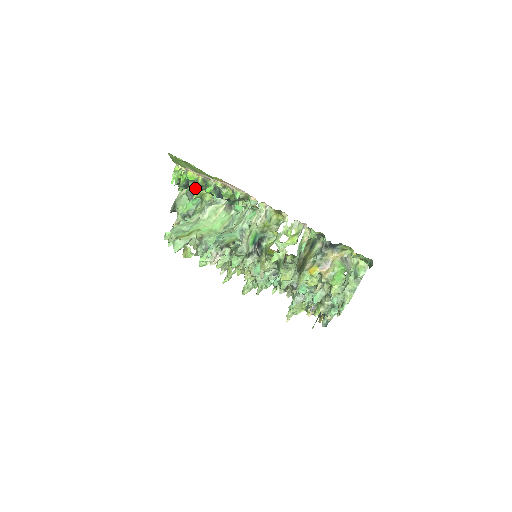
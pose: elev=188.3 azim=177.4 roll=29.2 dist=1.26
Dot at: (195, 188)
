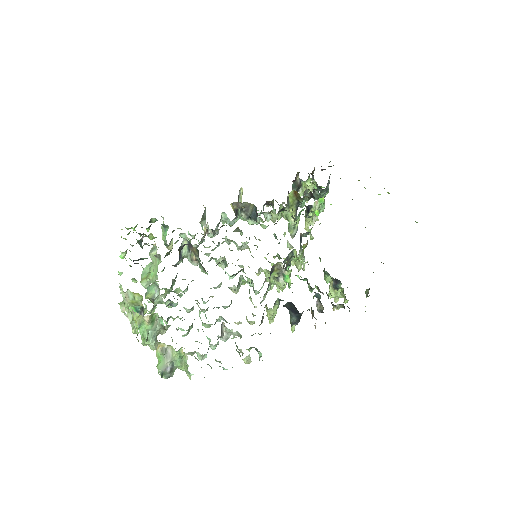
Dot at: occluded
